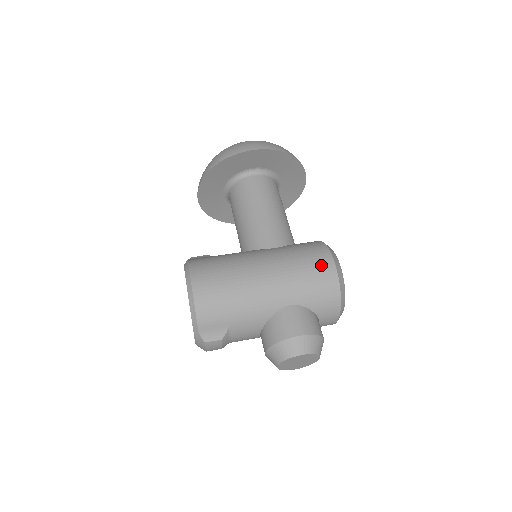
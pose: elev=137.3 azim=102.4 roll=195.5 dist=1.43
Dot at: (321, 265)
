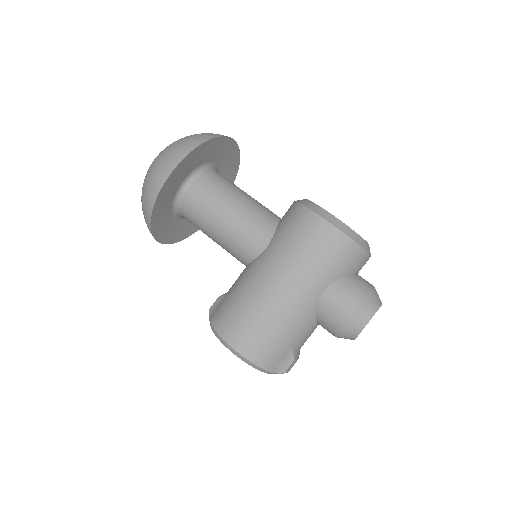
Dot at: (319, 236)
